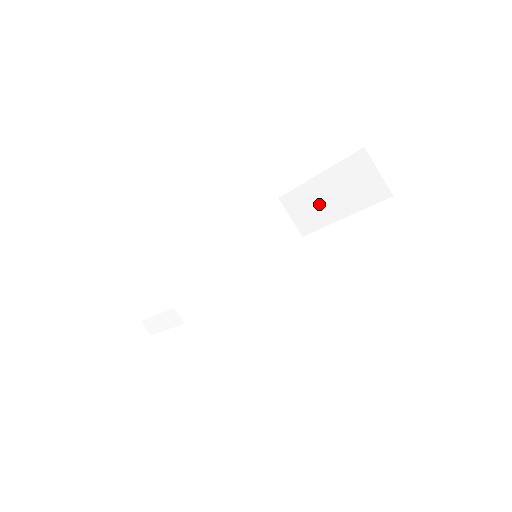
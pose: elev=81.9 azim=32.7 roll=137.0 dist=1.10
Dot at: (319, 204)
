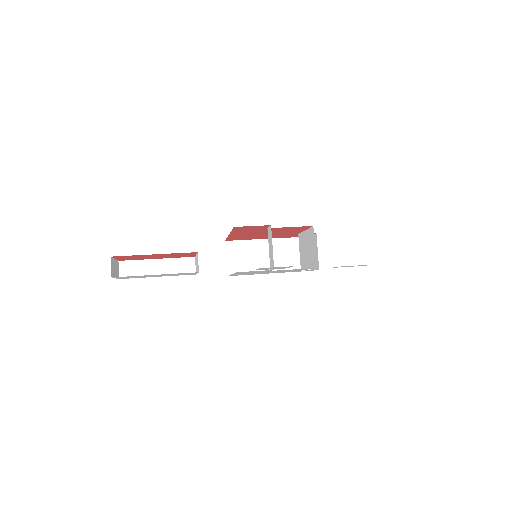
Dot at: (257, 257)
